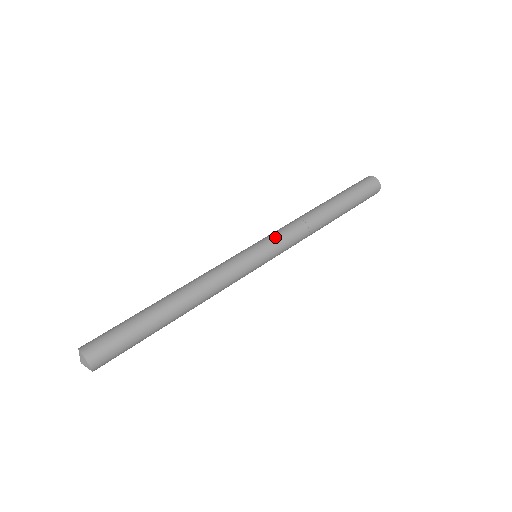
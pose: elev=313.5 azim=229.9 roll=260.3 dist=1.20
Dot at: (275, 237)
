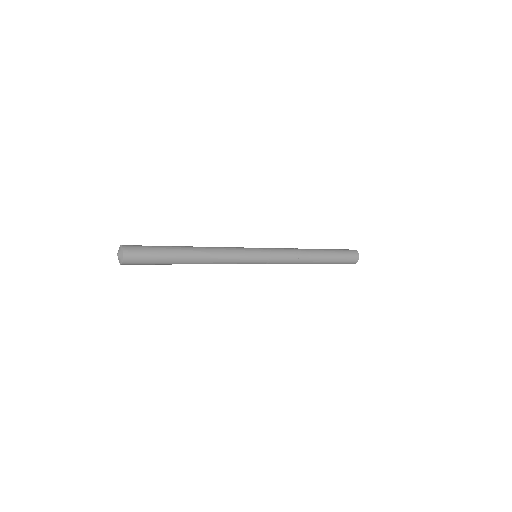
Dot at: occluded
